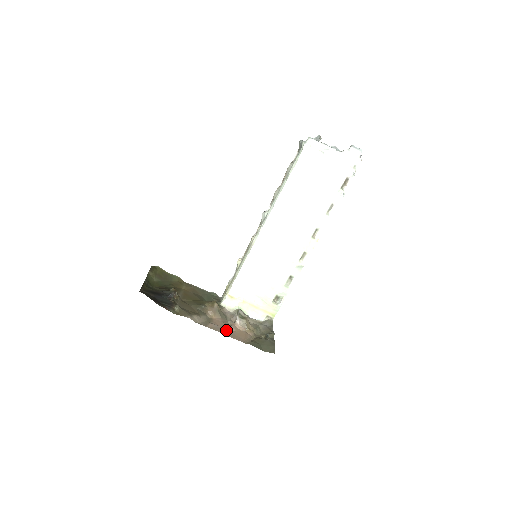
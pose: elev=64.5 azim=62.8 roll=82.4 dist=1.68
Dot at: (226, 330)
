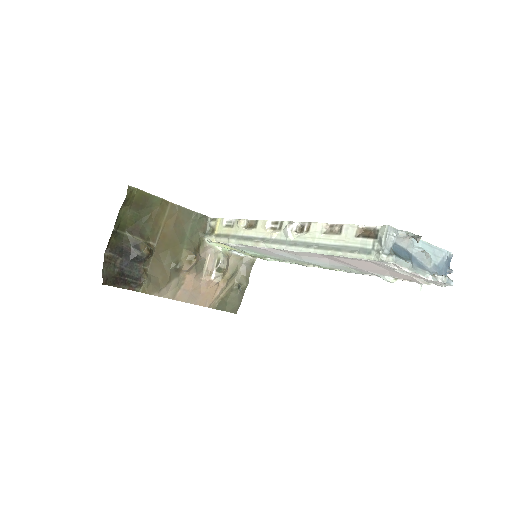
Dot at: (195, 294)
